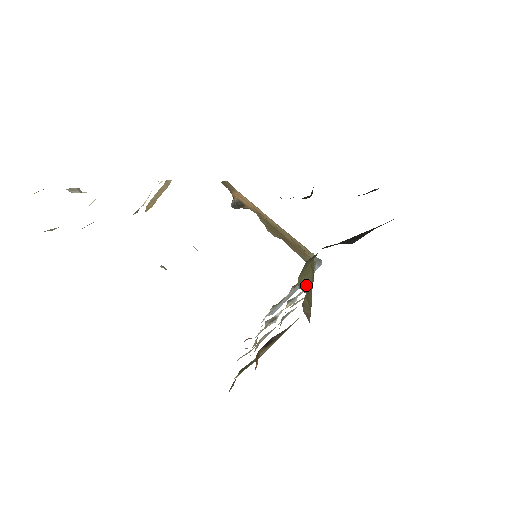
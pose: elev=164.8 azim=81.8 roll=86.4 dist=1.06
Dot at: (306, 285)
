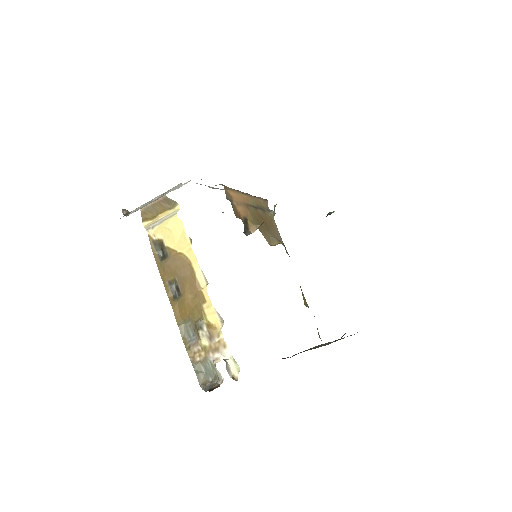
Dot at: (302, 294)
